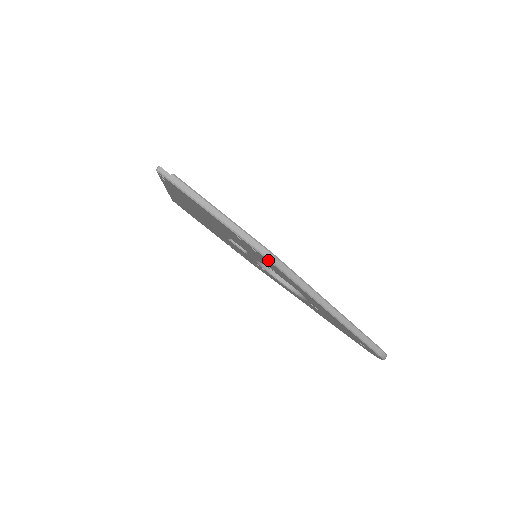
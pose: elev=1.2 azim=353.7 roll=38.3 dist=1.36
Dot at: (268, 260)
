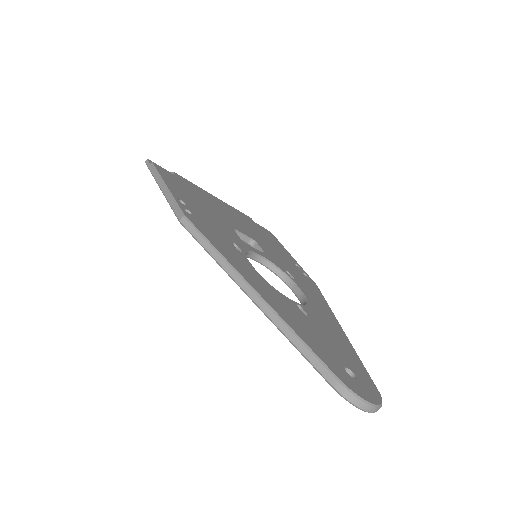
Dot at: (181, 223)
